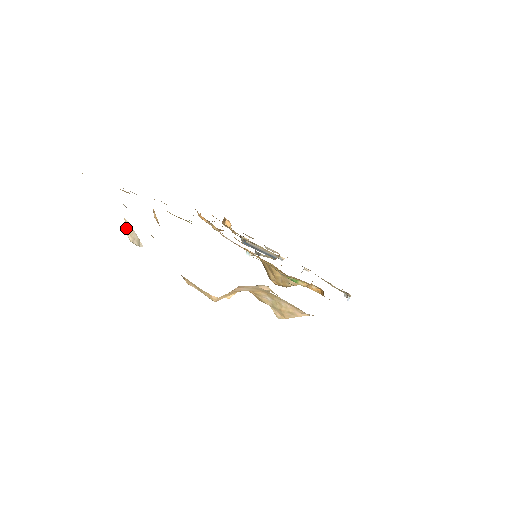
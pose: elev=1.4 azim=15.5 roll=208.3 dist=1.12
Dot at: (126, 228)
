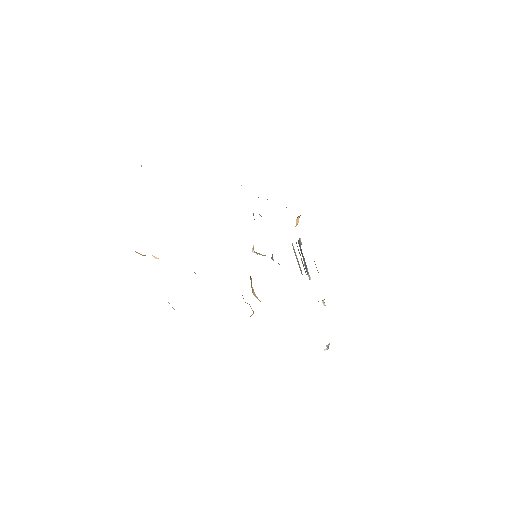
Dot at: occluded
